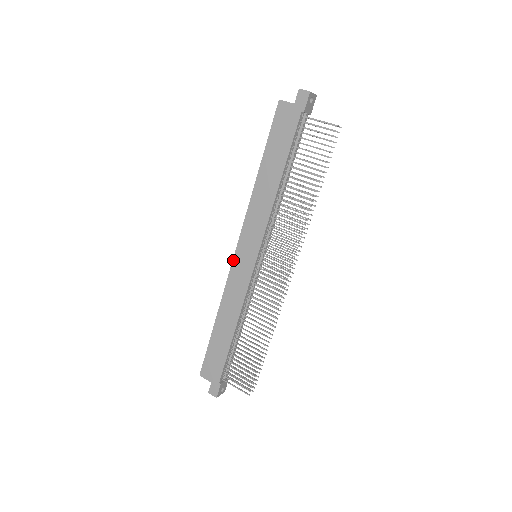
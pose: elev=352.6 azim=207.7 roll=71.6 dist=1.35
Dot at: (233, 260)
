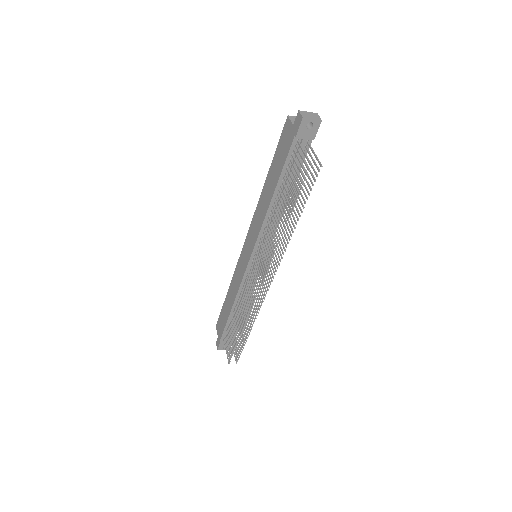
Dot at: (242, 250)
